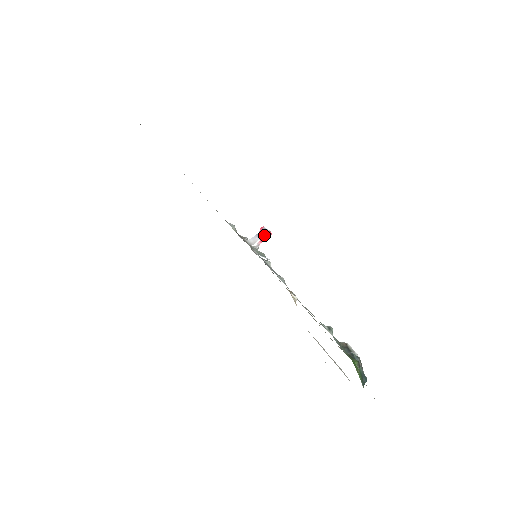
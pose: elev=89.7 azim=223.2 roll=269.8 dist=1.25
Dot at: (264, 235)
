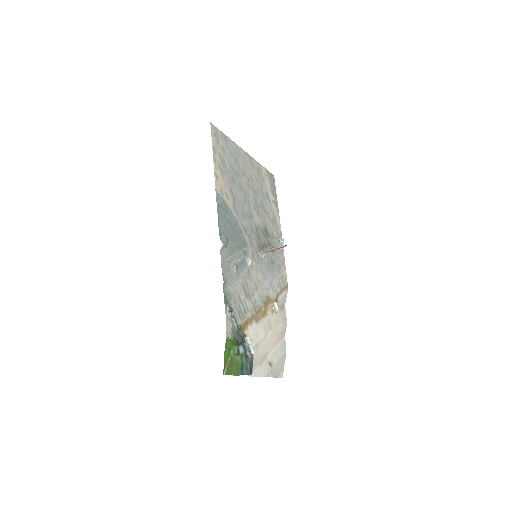
Dot at: occluded
